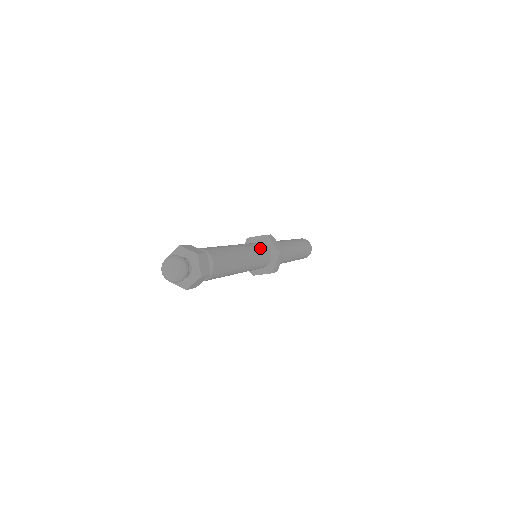
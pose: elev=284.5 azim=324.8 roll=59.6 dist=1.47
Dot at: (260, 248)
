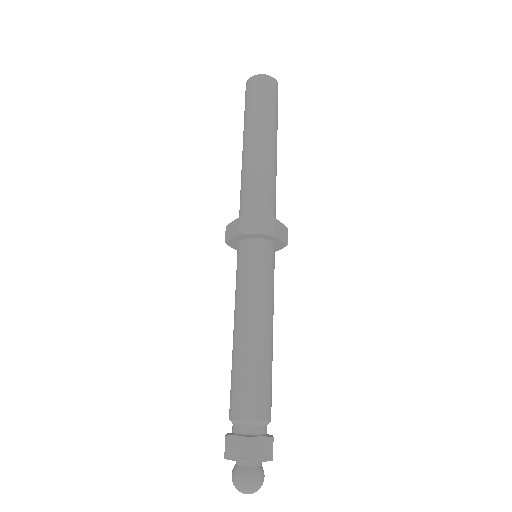
Dot at: (254, 267)
